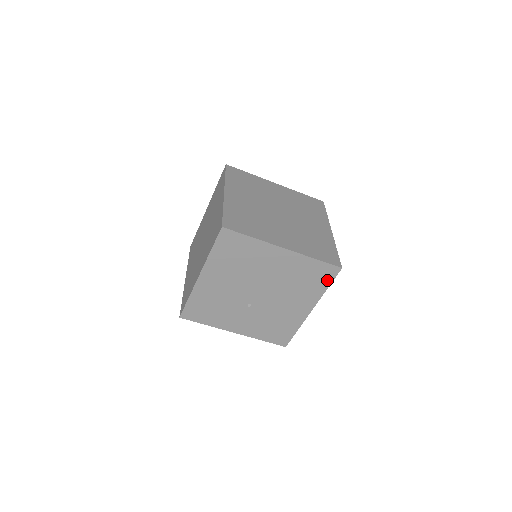
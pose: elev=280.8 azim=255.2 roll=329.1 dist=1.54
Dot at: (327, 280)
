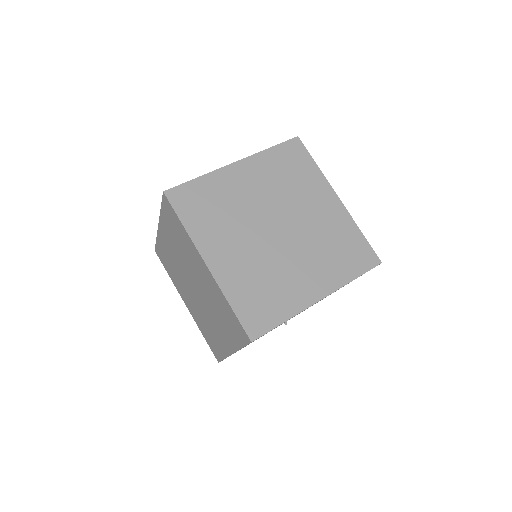
Dot at: occluded
